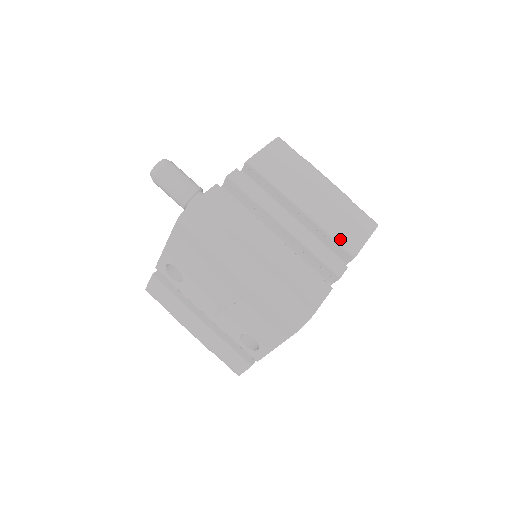
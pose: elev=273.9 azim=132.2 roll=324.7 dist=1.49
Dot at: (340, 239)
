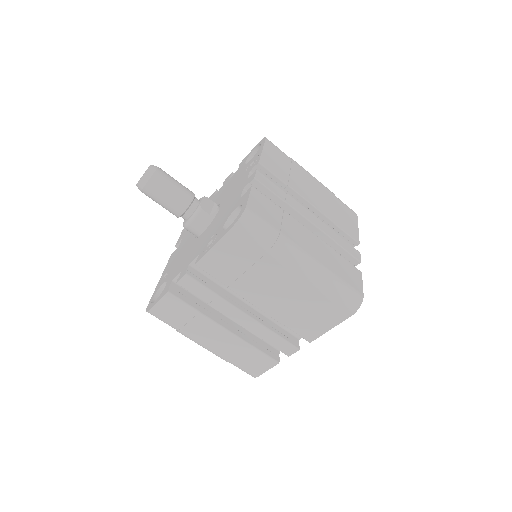
Dot at: (297, 329)
